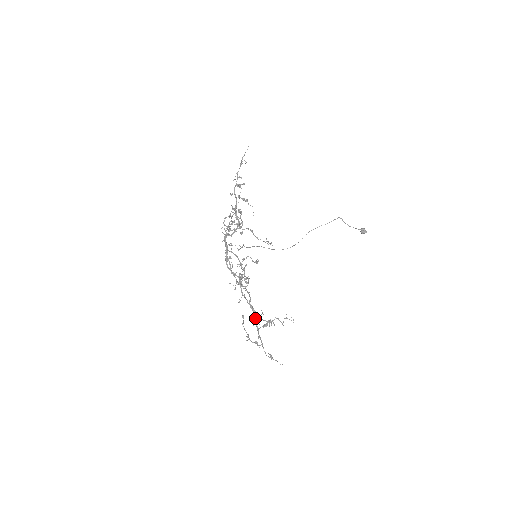
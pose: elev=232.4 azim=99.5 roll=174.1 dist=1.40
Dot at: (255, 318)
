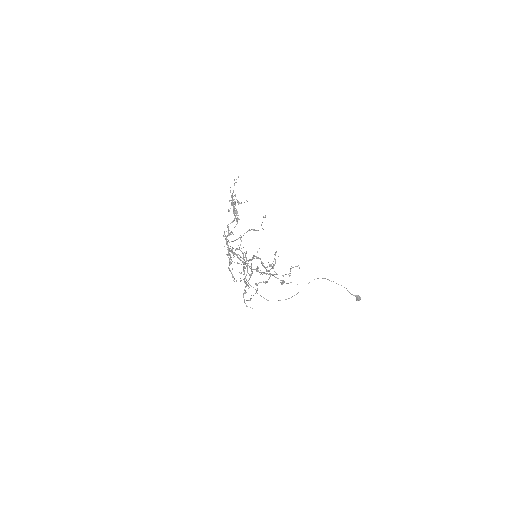
Dot at: occluded
